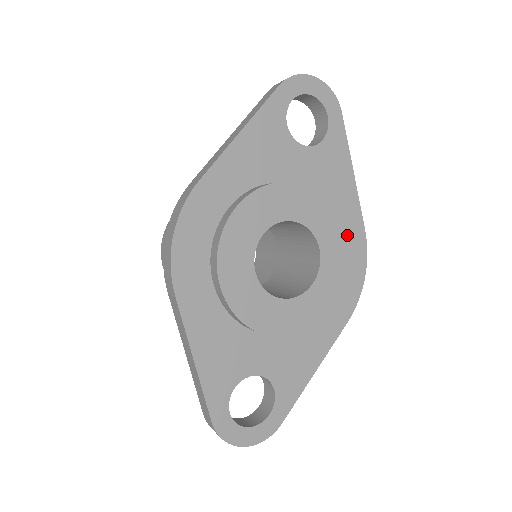
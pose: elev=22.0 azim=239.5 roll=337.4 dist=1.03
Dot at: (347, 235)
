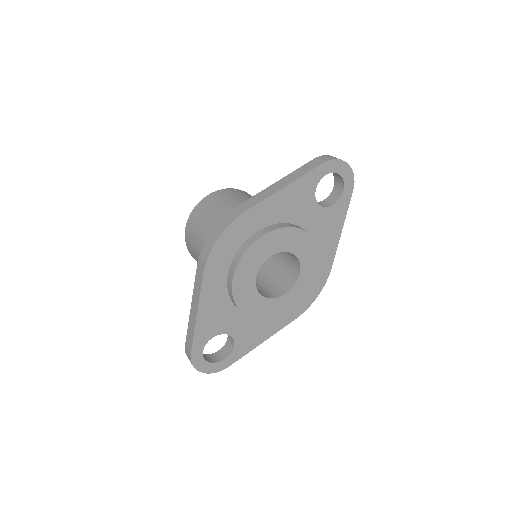
Dot at: occluded
